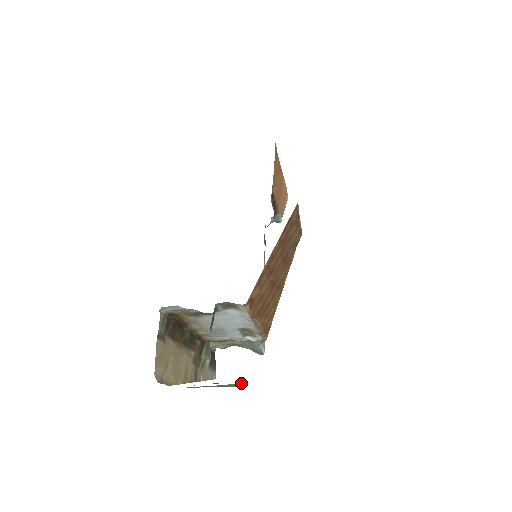
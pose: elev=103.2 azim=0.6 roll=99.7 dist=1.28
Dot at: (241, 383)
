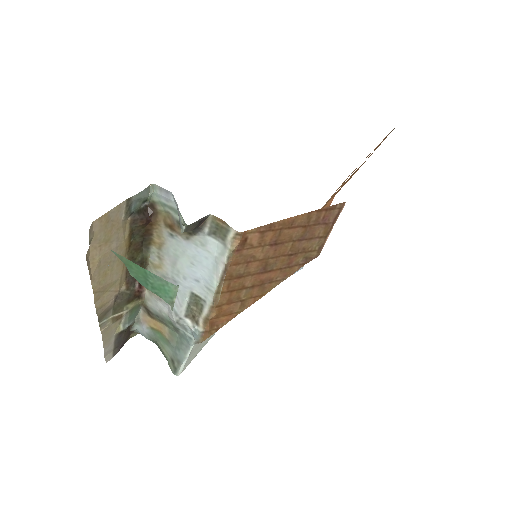
Dot at: (176, 290)
